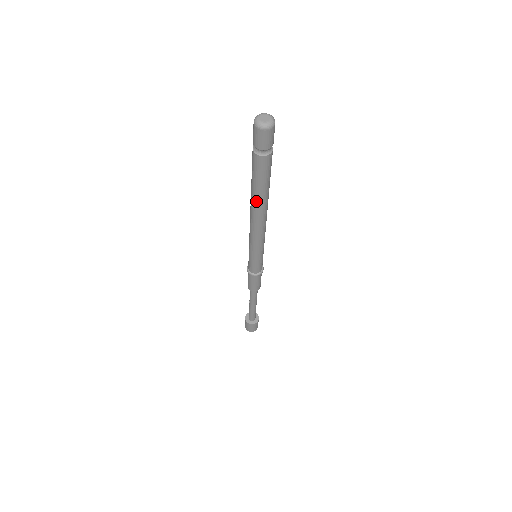
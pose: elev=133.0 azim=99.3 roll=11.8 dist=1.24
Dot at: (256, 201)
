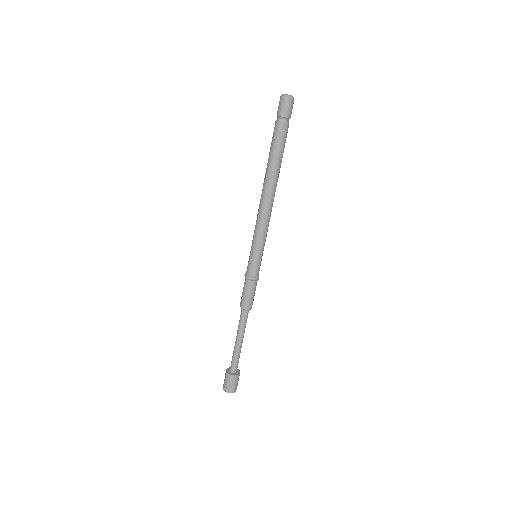
Dot at: (273, 174)
